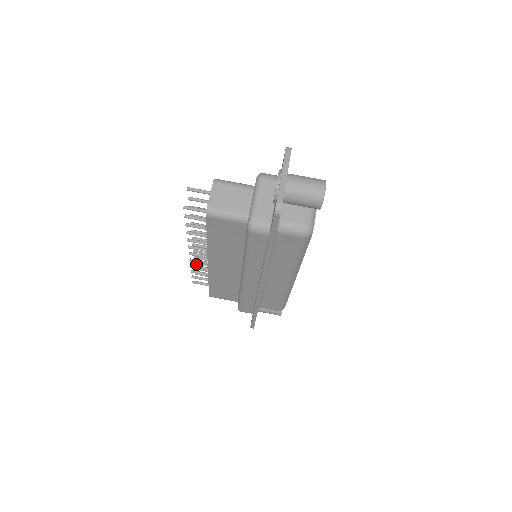
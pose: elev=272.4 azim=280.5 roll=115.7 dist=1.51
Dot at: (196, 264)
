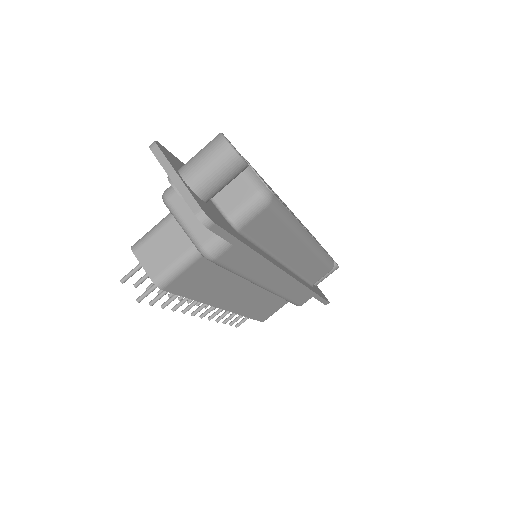
Dot at: (221, 311)
